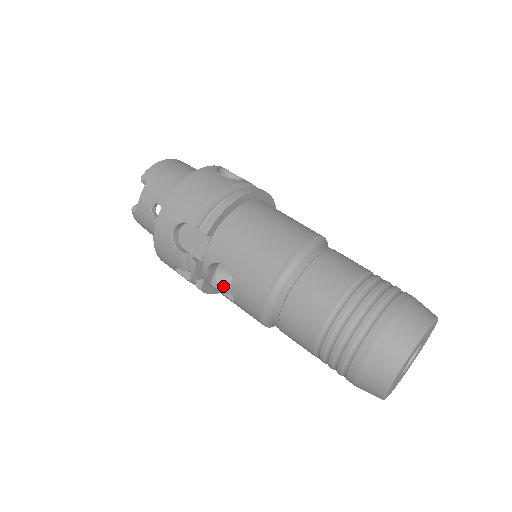
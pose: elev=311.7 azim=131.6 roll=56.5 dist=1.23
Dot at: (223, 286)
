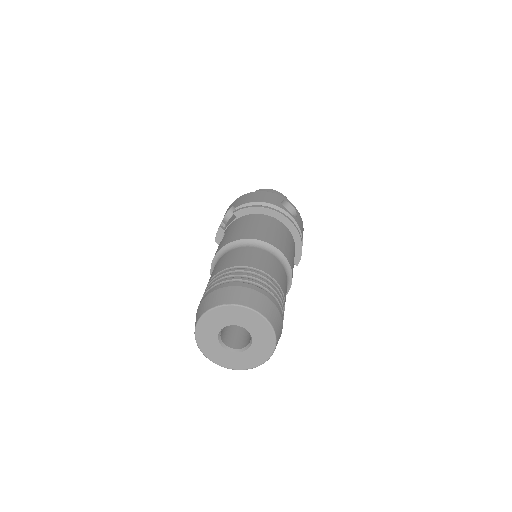
Dot at: occluded
